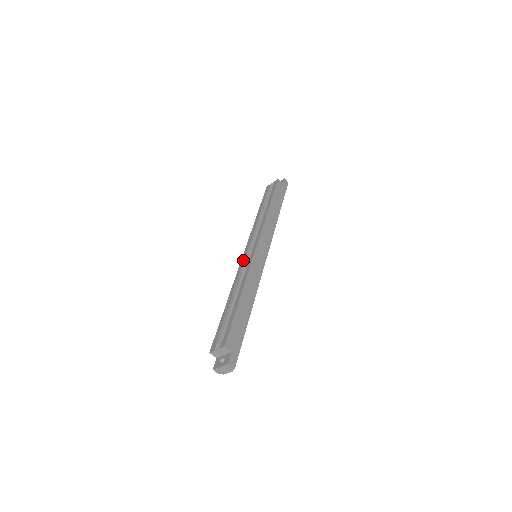
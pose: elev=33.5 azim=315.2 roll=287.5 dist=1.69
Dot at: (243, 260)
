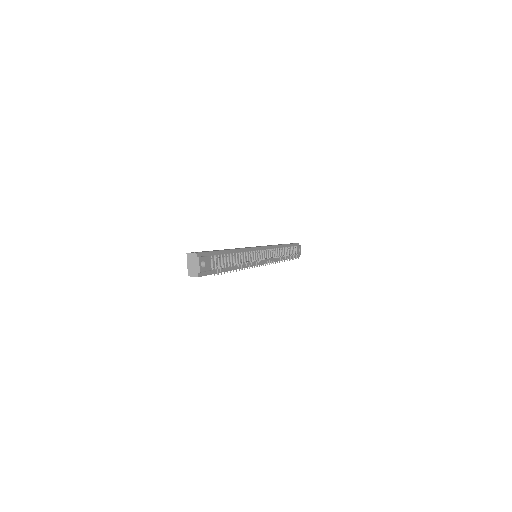
Dot at: occluded
